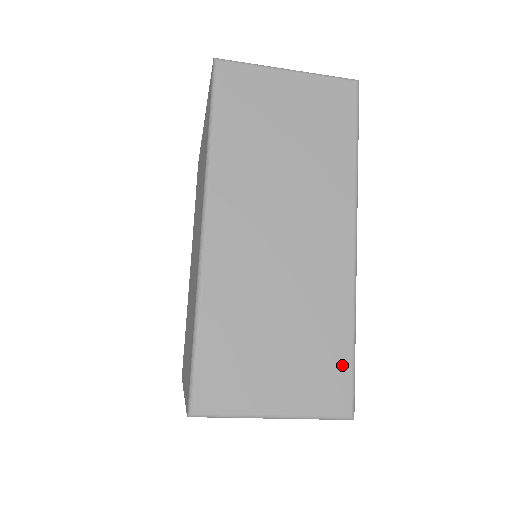
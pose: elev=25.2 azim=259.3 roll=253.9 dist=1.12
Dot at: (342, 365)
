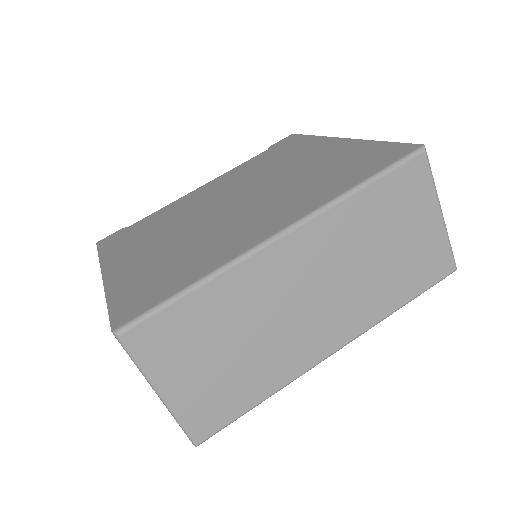
Dot at: (233, 411)
